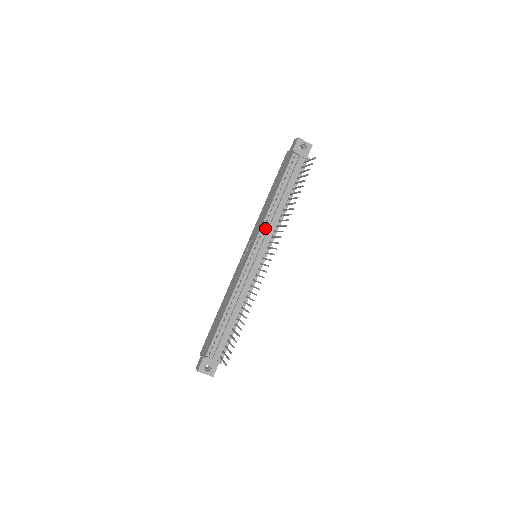
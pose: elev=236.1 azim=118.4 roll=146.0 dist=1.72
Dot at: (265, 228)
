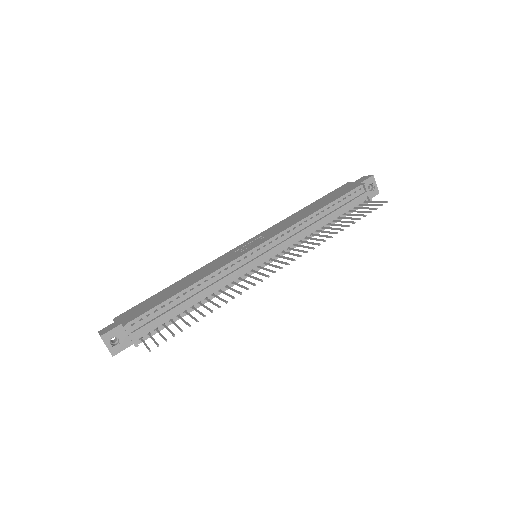
Dot at: (288, 234)
